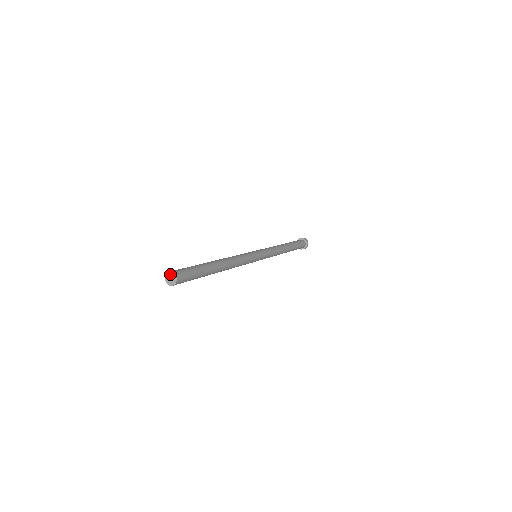
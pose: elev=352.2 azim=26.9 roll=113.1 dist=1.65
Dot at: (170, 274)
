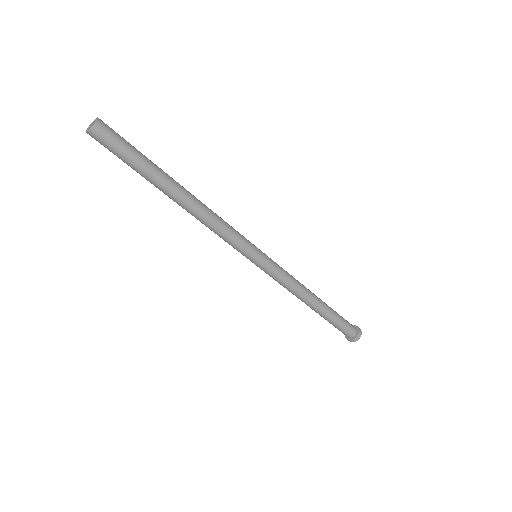
Dot at: (95, 120)
